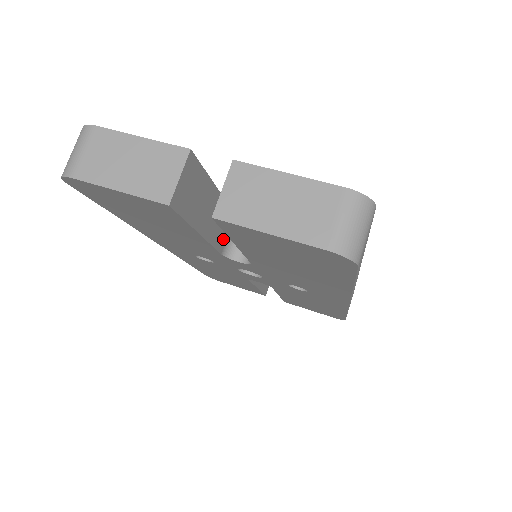
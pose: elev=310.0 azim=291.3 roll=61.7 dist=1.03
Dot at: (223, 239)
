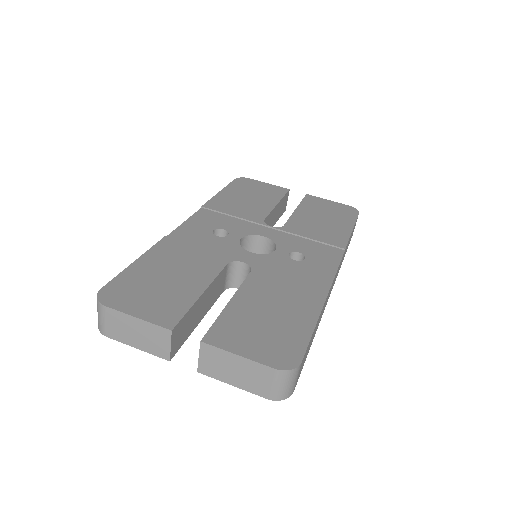
Dot at: (222, 286)
